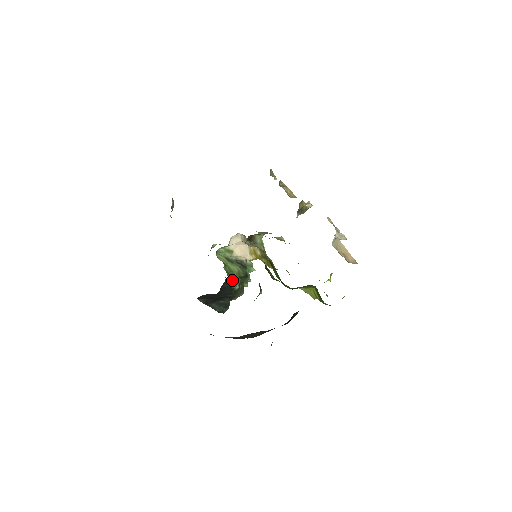
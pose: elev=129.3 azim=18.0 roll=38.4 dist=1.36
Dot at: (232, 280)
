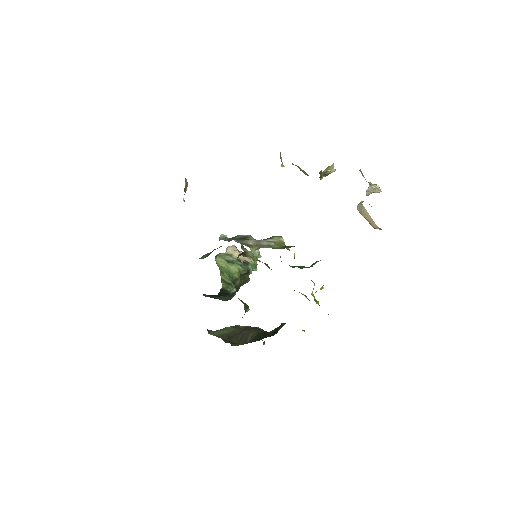
Dot at: (227, 289)
